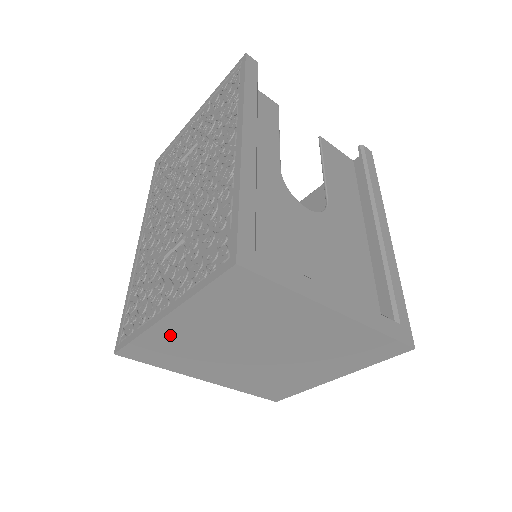
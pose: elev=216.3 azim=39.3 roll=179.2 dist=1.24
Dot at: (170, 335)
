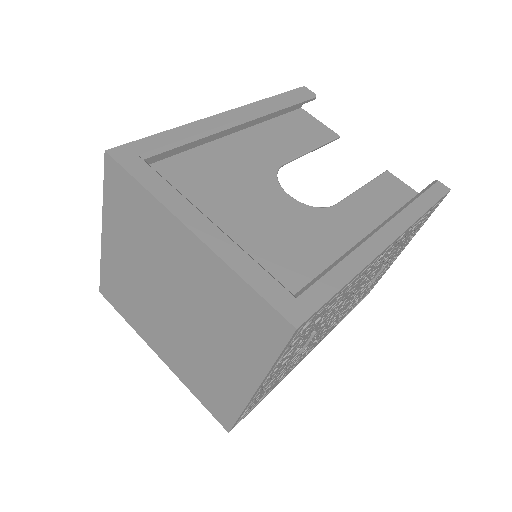
Dot at: (114, 264)
